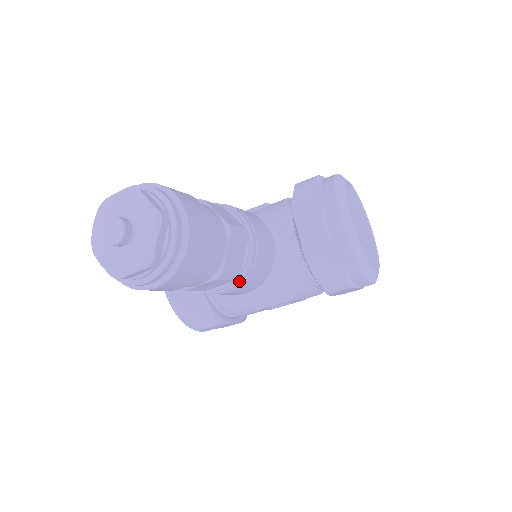
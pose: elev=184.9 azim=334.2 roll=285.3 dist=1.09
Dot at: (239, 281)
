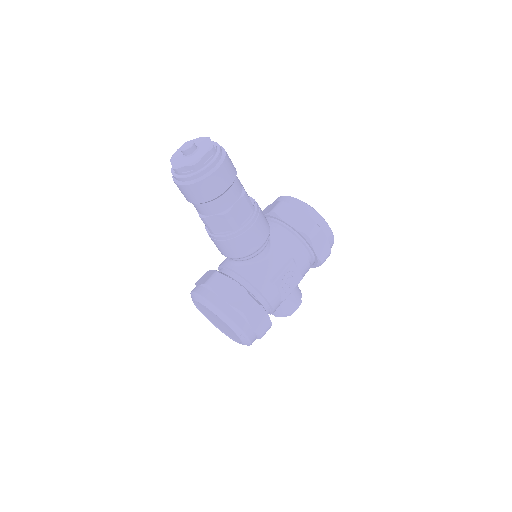
Dot at: (256, 212)
